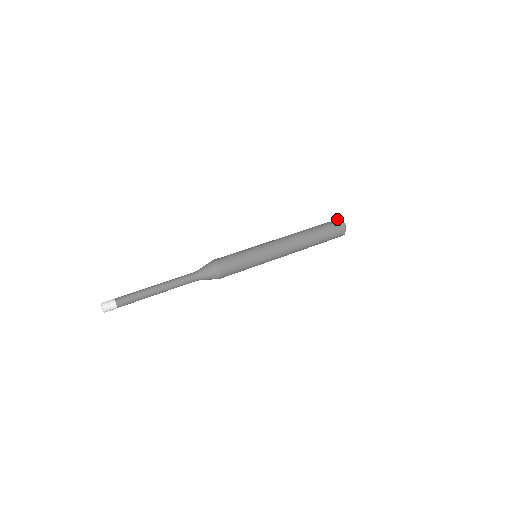
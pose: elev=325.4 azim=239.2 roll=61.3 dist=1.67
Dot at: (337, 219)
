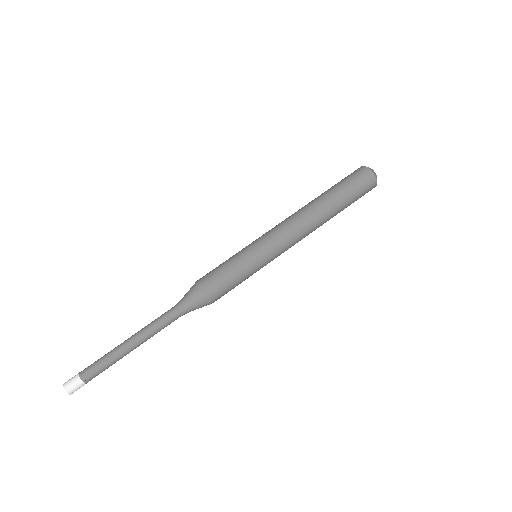
Dot at: (366, 168)
